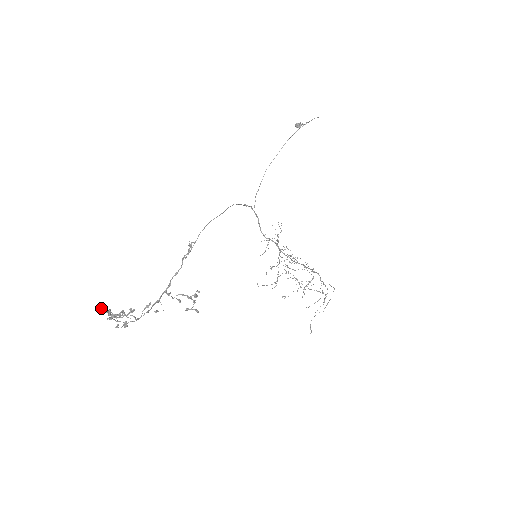
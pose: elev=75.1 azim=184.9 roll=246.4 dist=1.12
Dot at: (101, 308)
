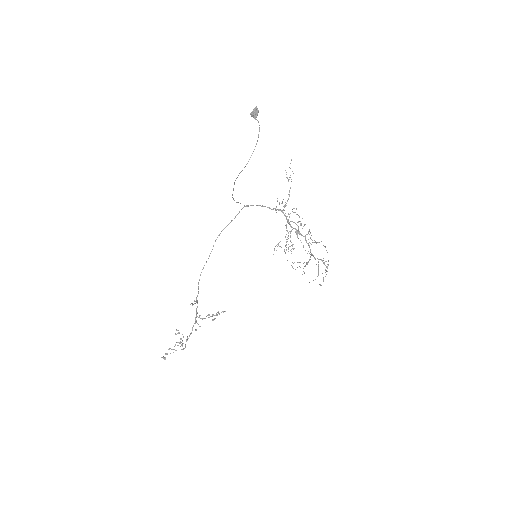
Dot at: occluded
